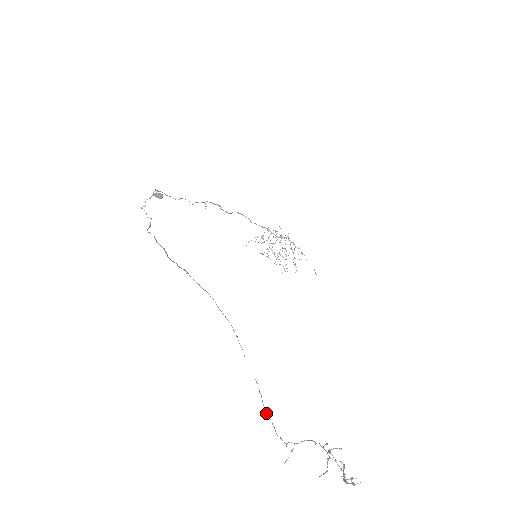
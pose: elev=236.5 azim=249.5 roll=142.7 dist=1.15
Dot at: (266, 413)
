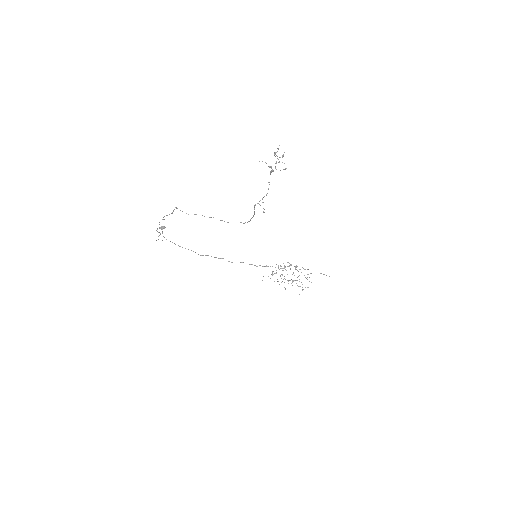
Dot at: (250, 220)
